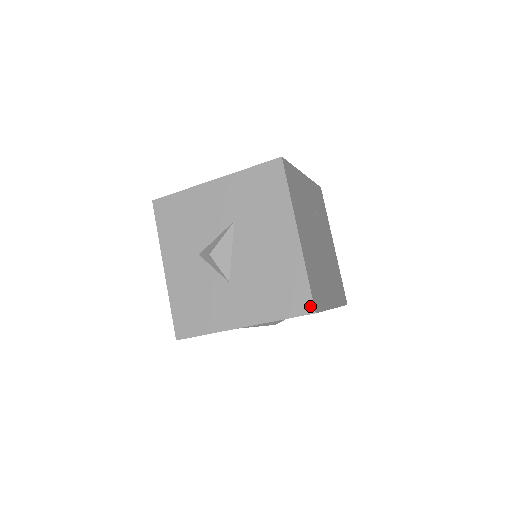
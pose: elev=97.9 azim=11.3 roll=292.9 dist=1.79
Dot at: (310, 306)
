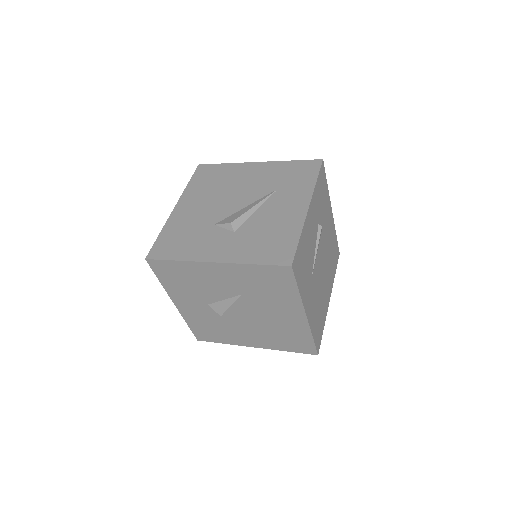
Dot at: (314, 352)
